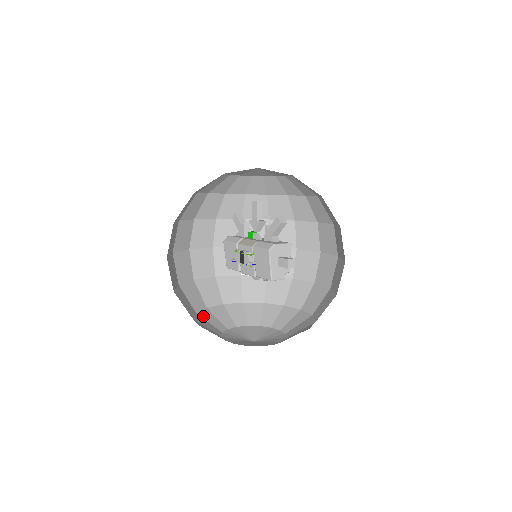
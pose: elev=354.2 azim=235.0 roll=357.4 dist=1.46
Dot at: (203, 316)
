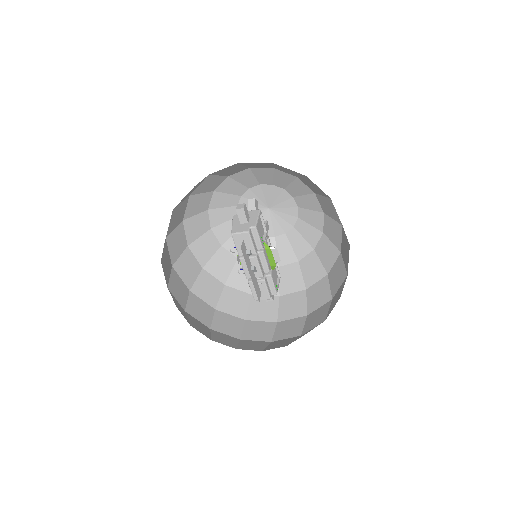
Dot at: occluded
